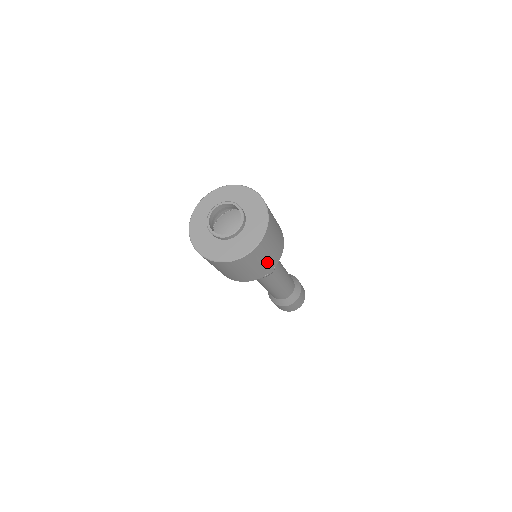
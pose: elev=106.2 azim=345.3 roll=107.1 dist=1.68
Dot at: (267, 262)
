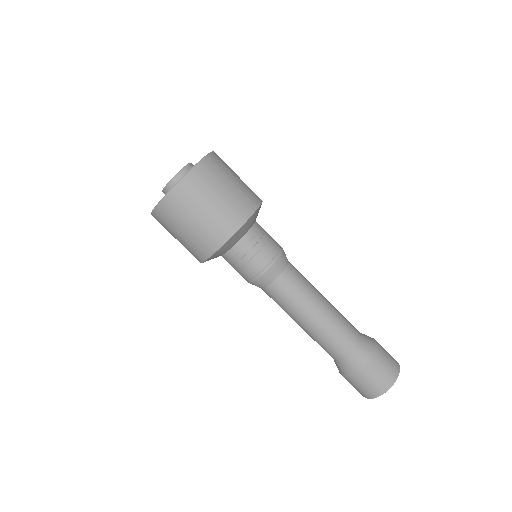
Dot at: (230, 202)
